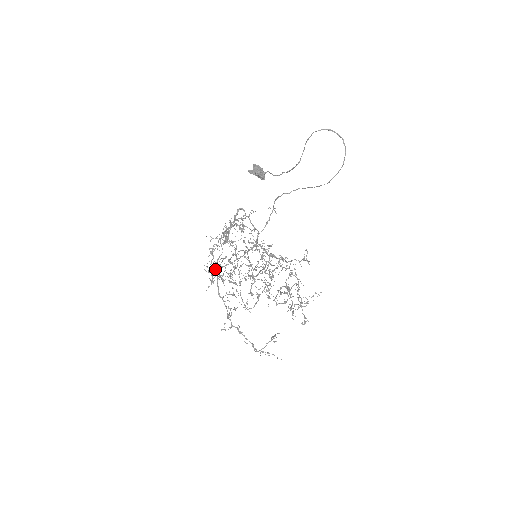
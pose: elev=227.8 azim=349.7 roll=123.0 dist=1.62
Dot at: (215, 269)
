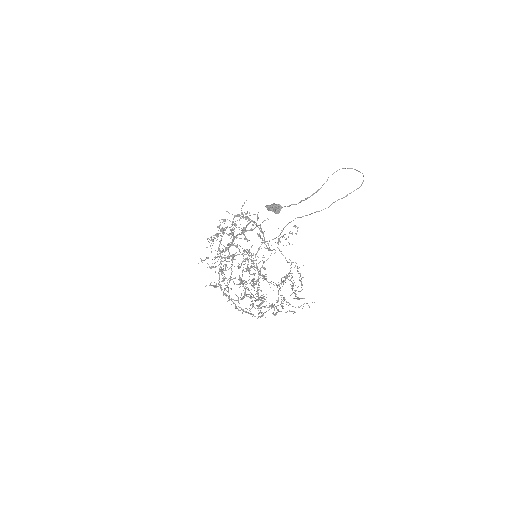
Dot at: (223, 230)
